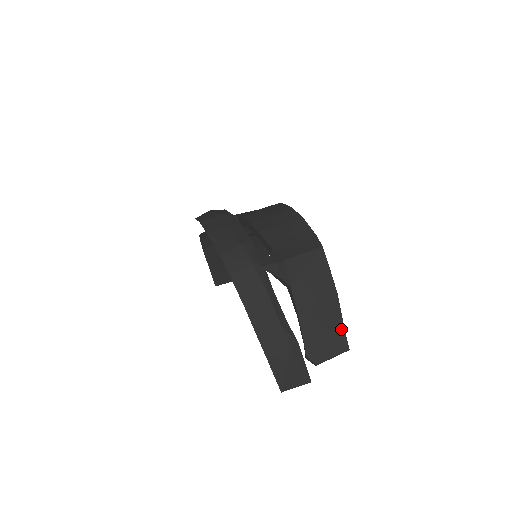
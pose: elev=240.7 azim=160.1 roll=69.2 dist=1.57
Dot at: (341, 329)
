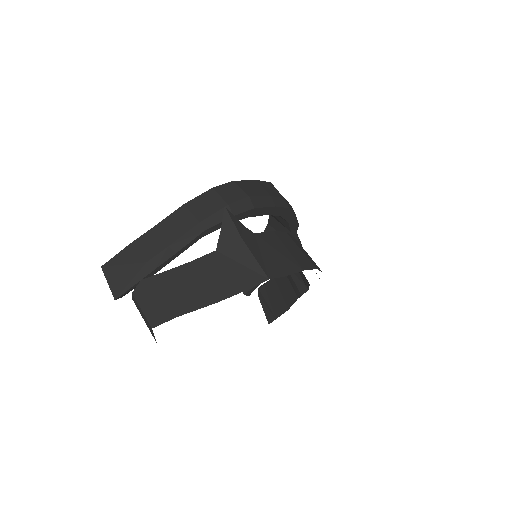
Dot at: (175, 313)
